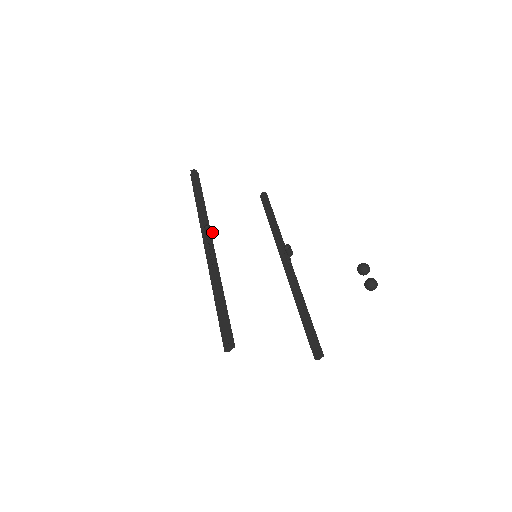
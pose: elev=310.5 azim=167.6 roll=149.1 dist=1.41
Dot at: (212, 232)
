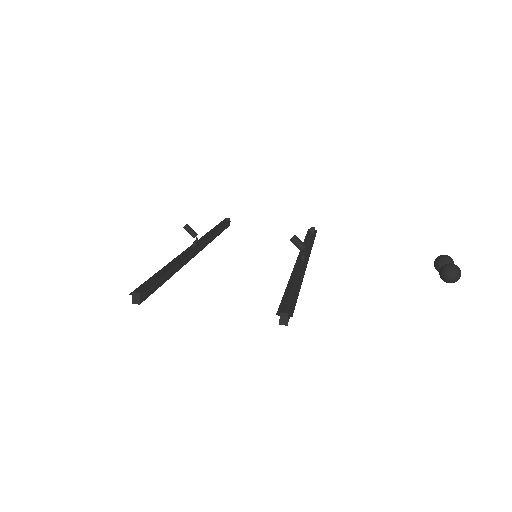
Dot at: (194, 232)
